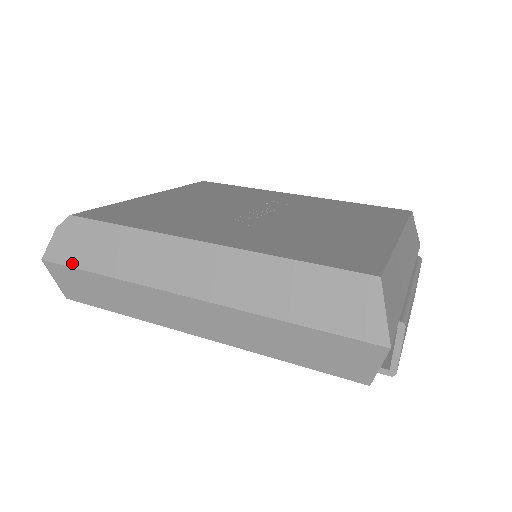
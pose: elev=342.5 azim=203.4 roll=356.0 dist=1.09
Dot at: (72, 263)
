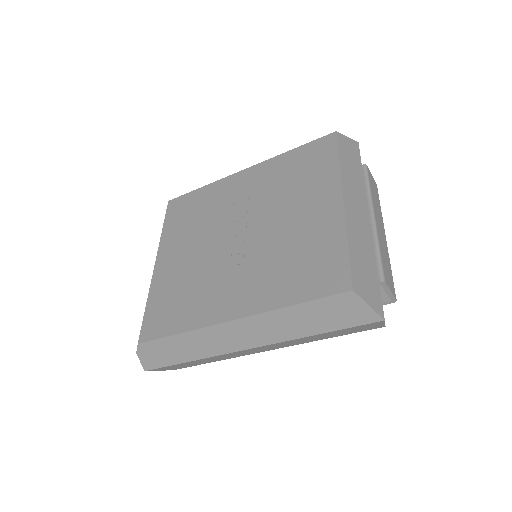
Dot at: (164, 365)
